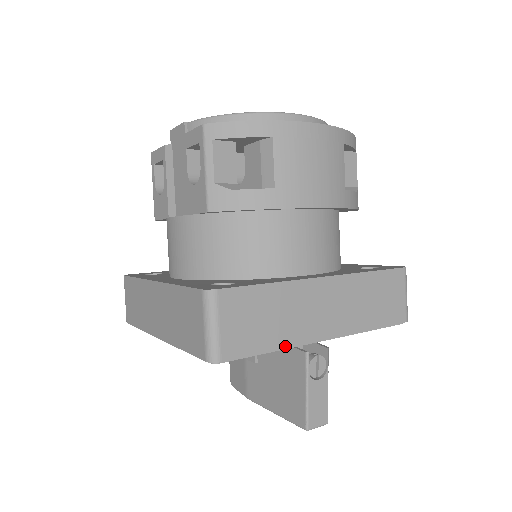
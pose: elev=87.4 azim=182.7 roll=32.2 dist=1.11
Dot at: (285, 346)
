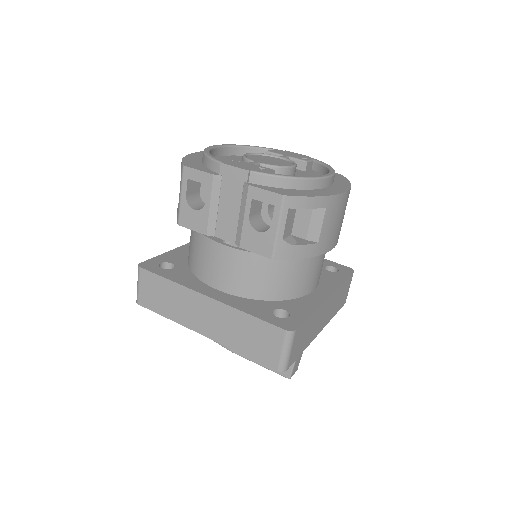
Dot at: (307, 346)
